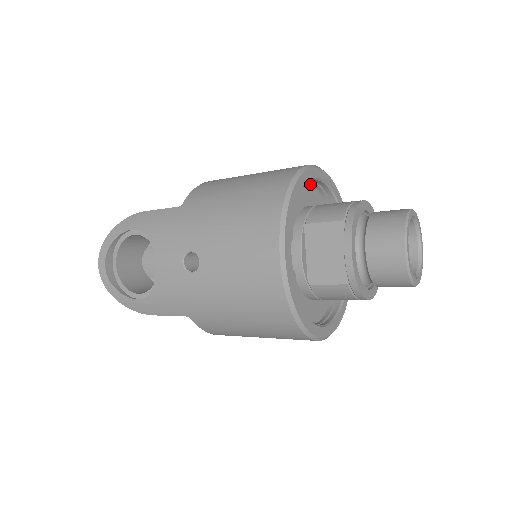
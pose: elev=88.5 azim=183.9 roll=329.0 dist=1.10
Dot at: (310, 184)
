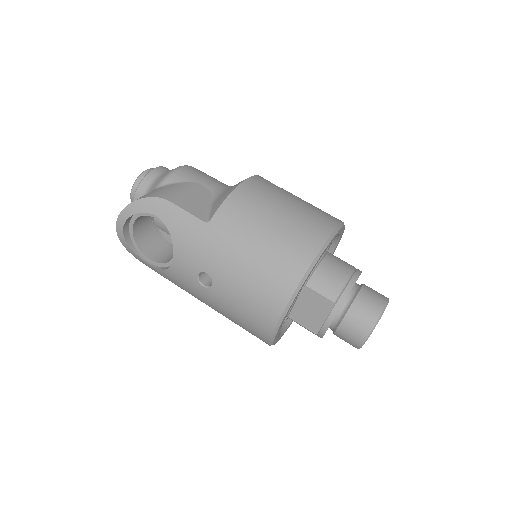
Dot at: occluded
